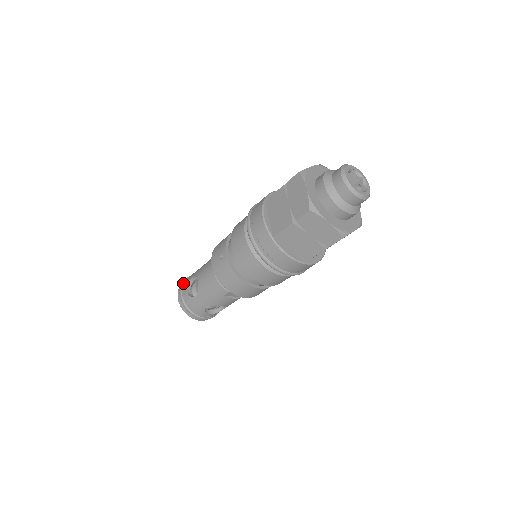
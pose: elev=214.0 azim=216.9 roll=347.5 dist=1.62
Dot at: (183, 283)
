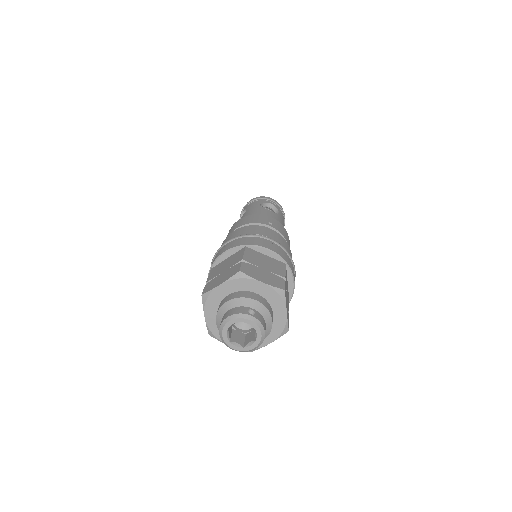
Dot at: occluded
